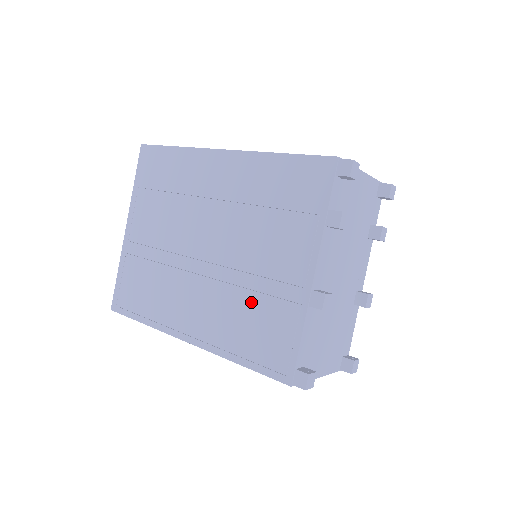
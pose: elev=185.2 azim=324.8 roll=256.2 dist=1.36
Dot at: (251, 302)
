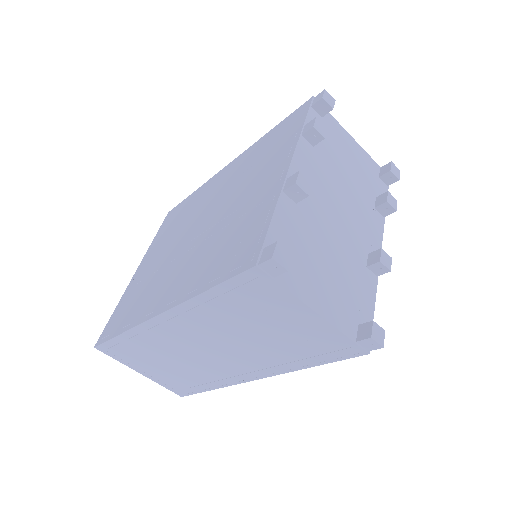
Dot at: (228, 232)
